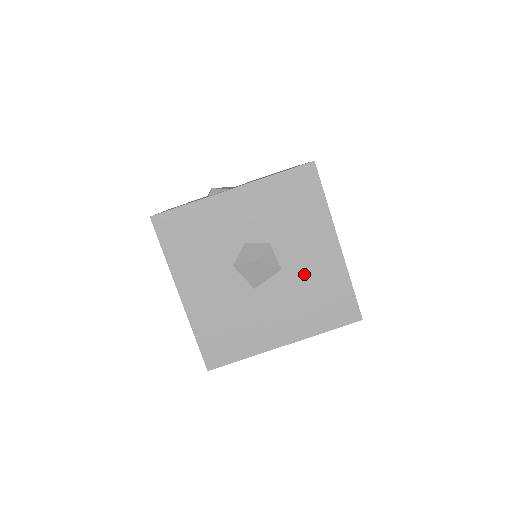
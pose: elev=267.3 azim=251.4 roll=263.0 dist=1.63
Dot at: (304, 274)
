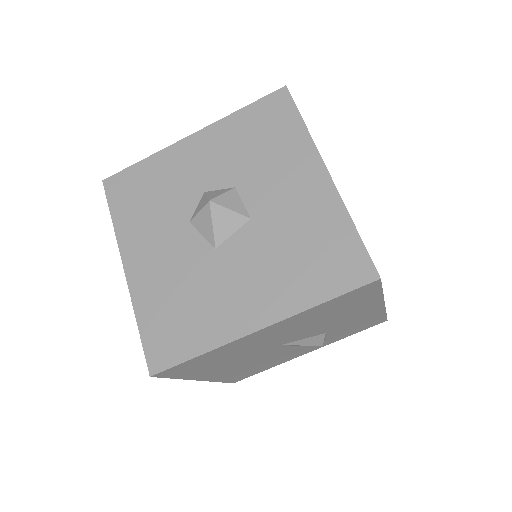
Dot at: (282, 220)
